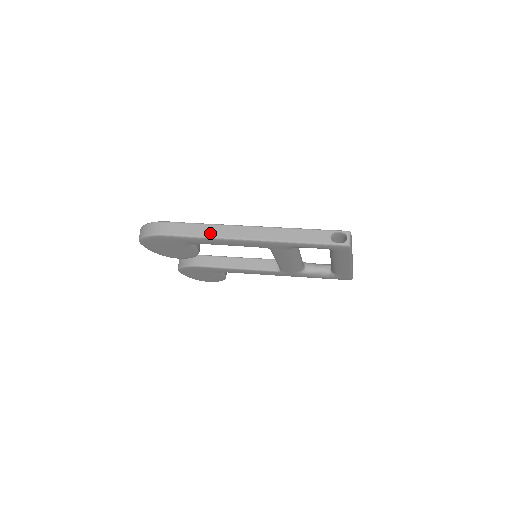
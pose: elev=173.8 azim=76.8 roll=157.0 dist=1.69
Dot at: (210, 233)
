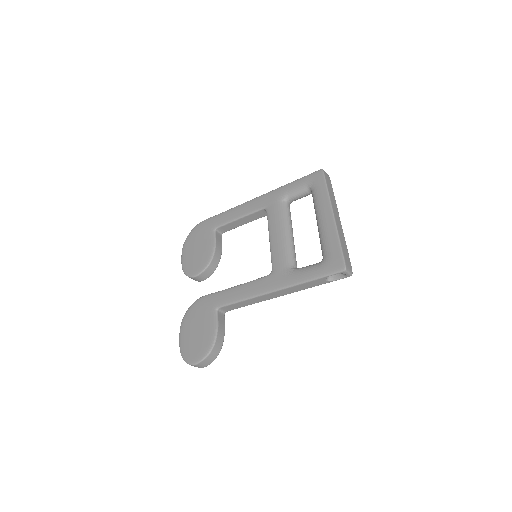
Dot at: occluded
